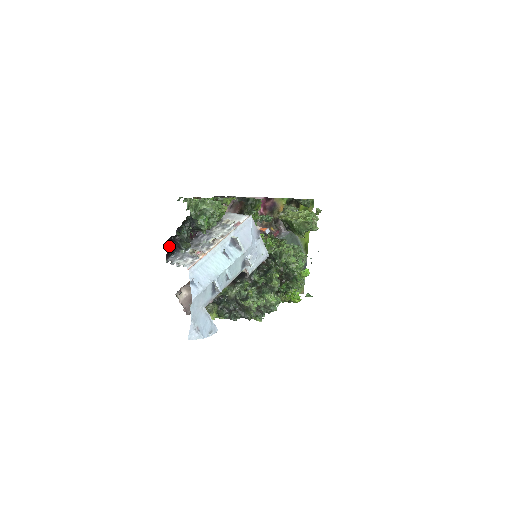
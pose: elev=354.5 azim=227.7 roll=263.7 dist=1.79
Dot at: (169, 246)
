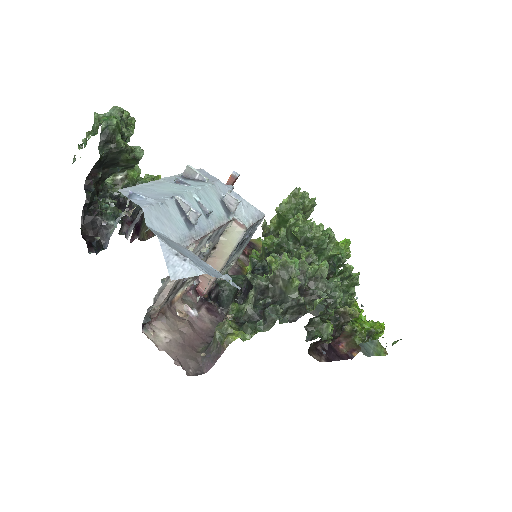
Dot at: (89, 239)
